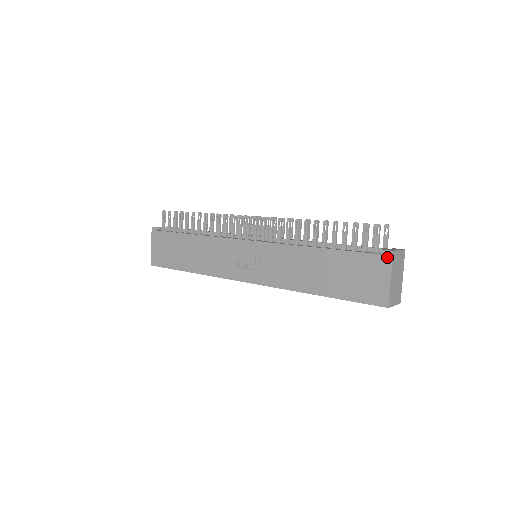
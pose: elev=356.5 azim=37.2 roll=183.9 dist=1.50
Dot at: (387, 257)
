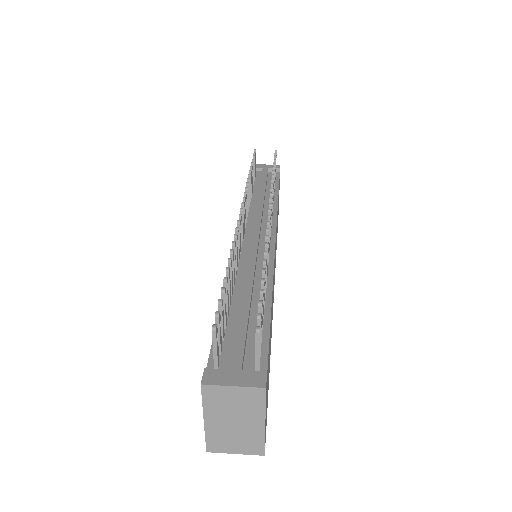
Dot at: occluded
